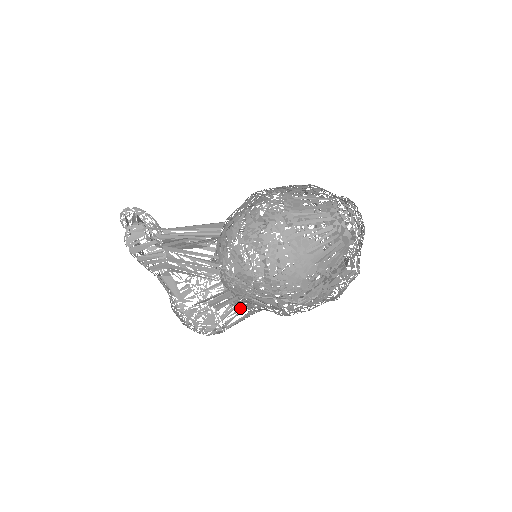
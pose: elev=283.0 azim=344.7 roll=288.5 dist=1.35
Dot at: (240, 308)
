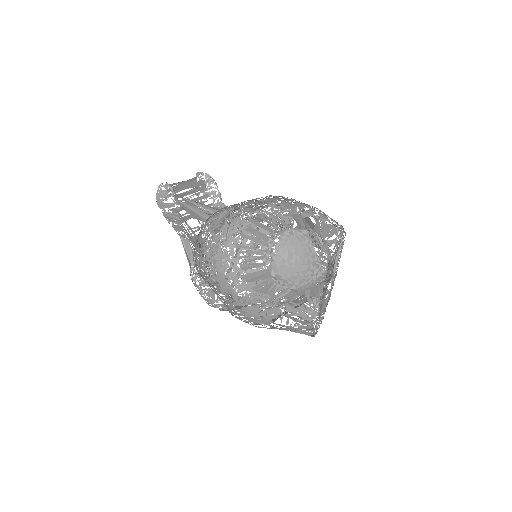
Dot at: occluded
